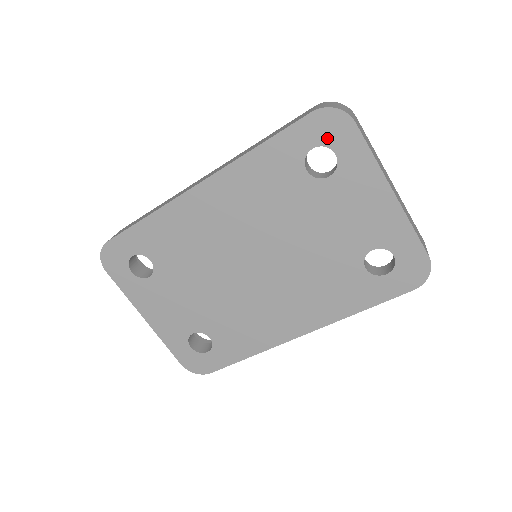
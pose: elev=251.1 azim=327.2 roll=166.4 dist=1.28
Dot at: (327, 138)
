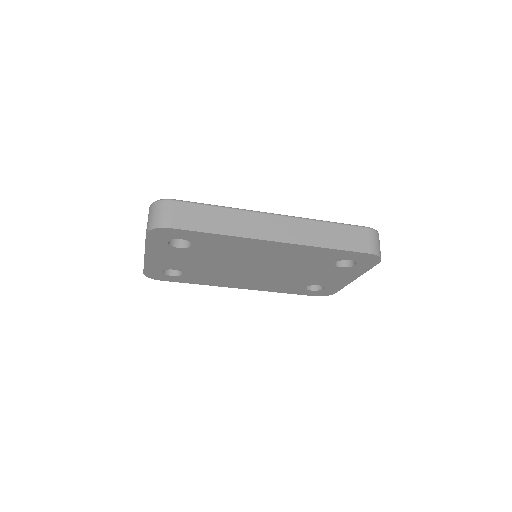
Dot at: (361, 261)
